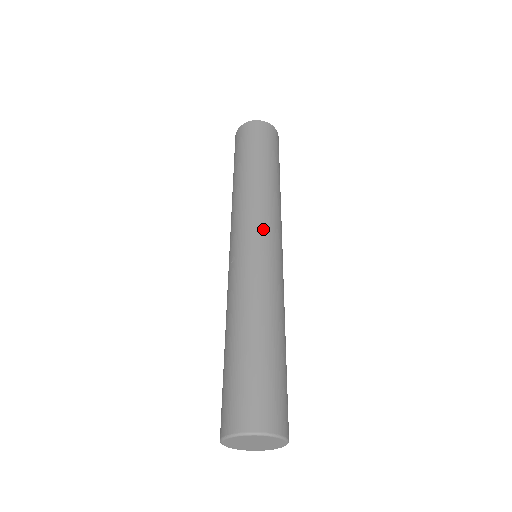
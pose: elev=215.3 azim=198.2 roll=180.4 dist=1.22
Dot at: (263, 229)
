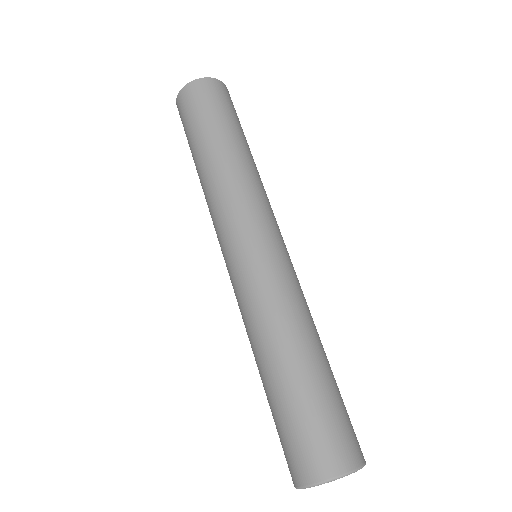
Dot at: (235, 235)
